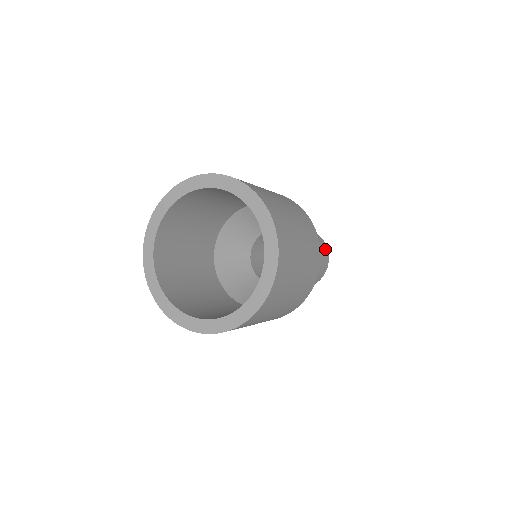
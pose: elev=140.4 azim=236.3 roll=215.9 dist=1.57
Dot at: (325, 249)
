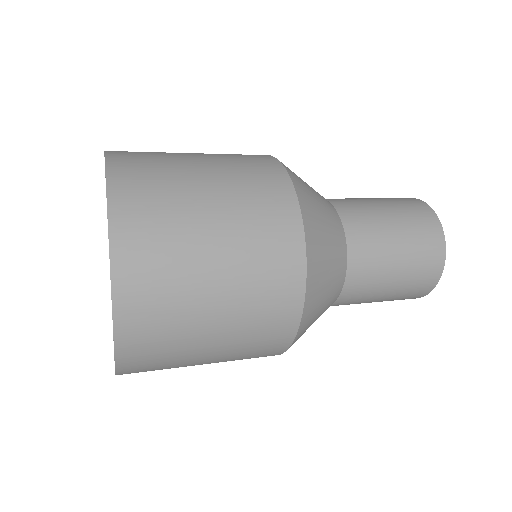
Dot at: (428, 281)
